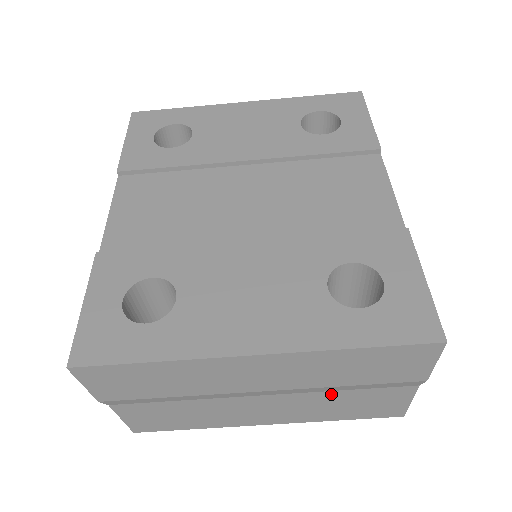
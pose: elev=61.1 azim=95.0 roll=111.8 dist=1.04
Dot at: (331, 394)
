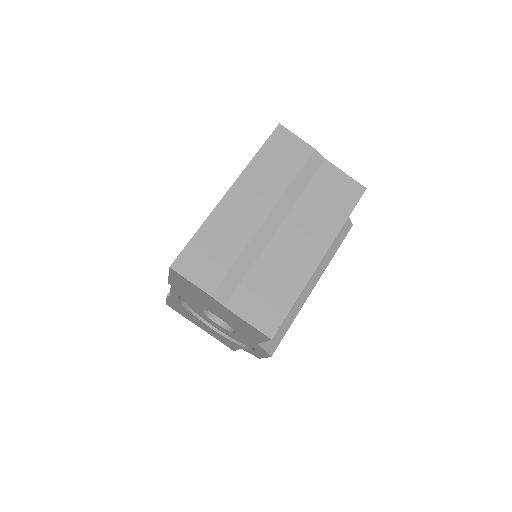
Dot at: (304, 199)
